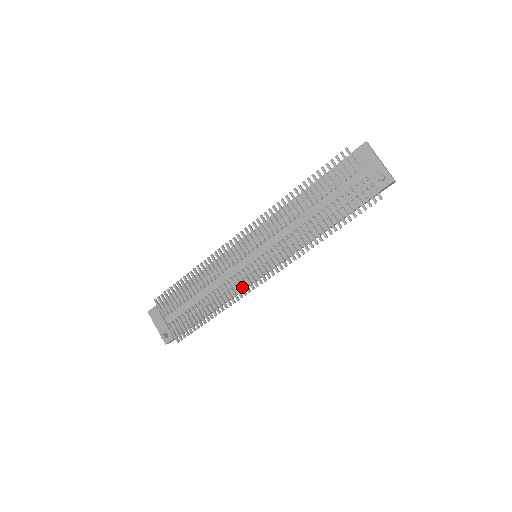
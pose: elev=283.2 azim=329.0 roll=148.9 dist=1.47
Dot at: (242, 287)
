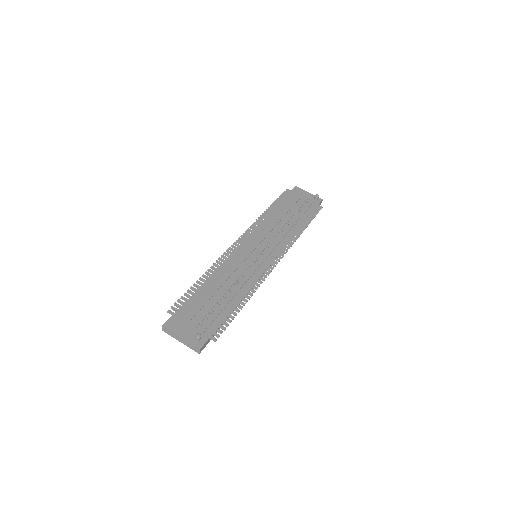
Dot at: (260, 273)
